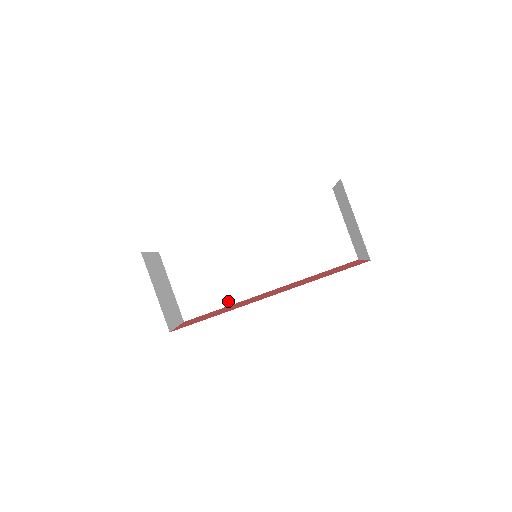
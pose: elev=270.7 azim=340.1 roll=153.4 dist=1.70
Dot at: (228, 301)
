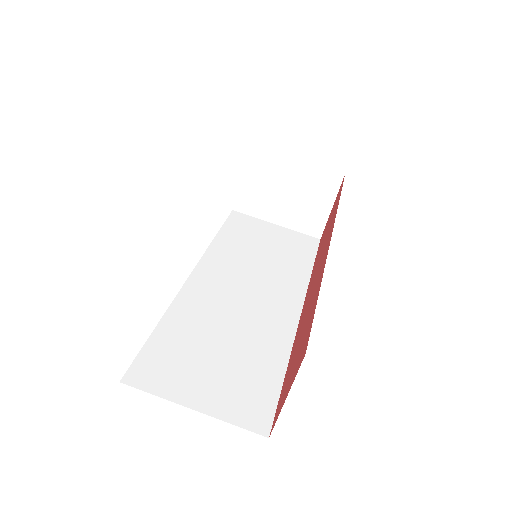
Dot at: (280, 358)
